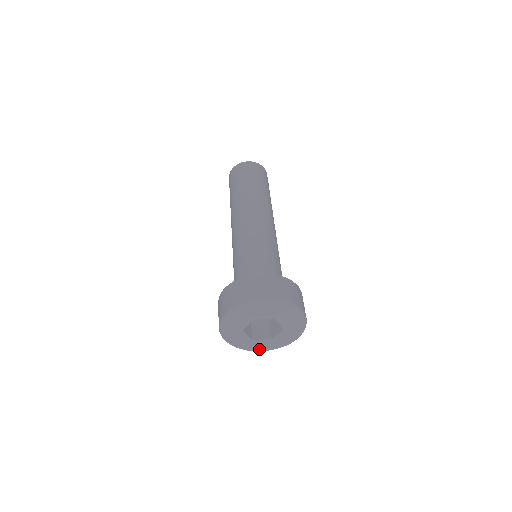
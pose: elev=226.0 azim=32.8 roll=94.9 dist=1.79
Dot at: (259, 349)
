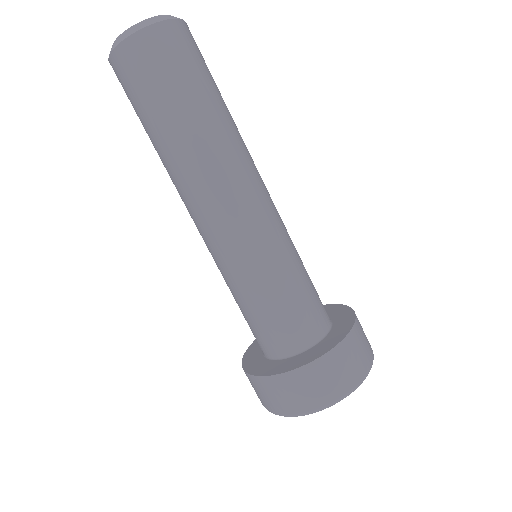
Dot at: occluded
